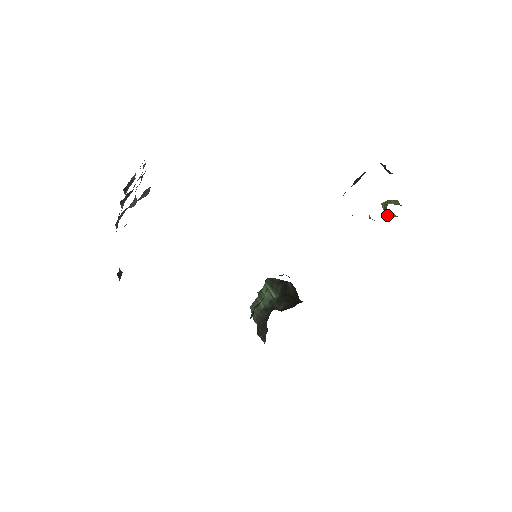
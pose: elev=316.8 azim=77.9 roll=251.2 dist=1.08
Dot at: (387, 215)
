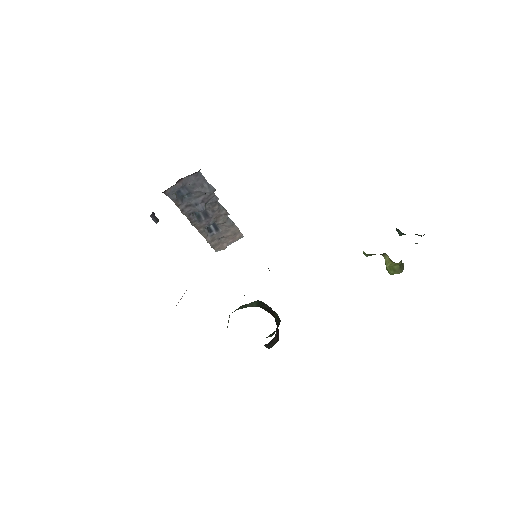
Dot at: occluded
